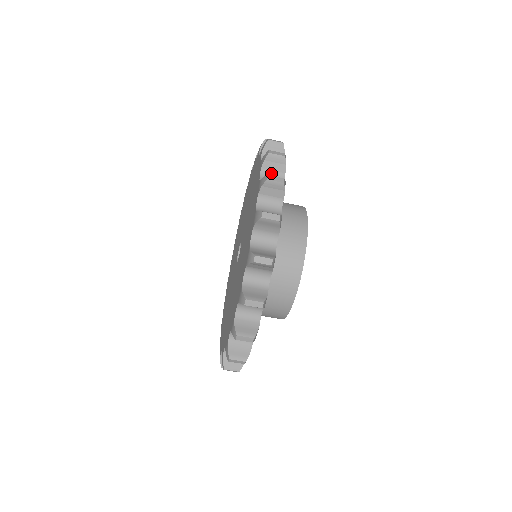
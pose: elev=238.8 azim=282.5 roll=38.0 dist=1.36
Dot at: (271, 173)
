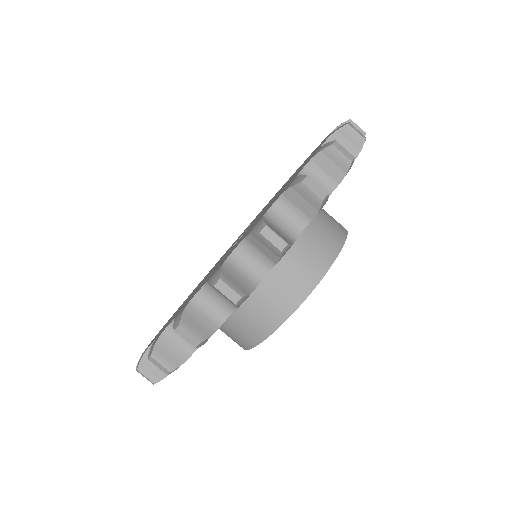
Dot at: occluded
